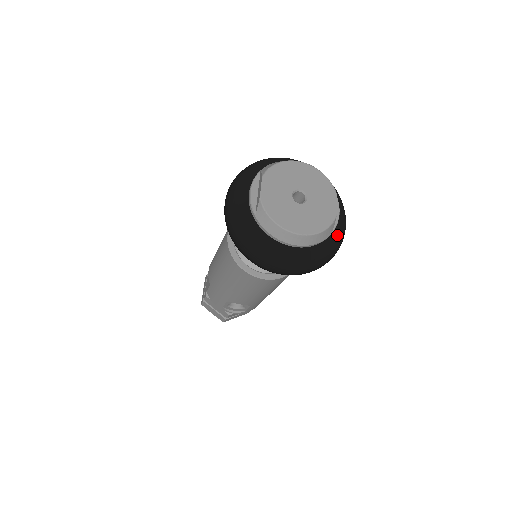
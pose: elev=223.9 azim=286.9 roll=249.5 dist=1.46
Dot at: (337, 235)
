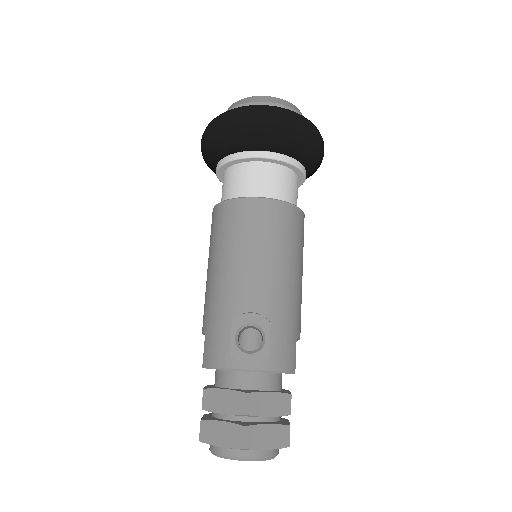
Dot at: occluded
